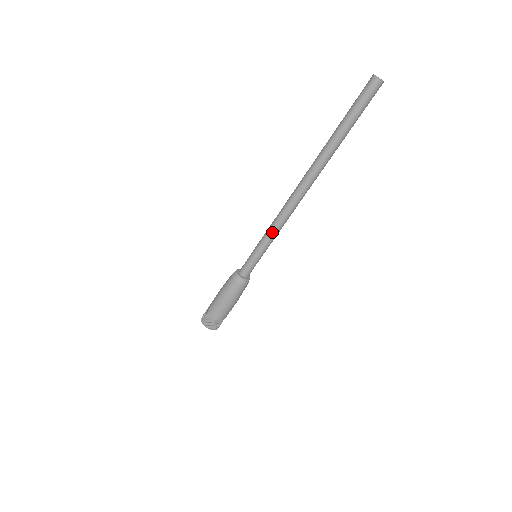
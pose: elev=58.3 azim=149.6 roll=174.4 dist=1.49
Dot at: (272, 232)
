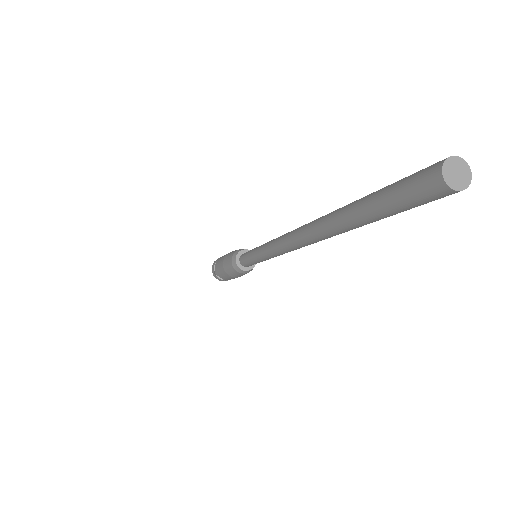
Dot at: (264, 251)
